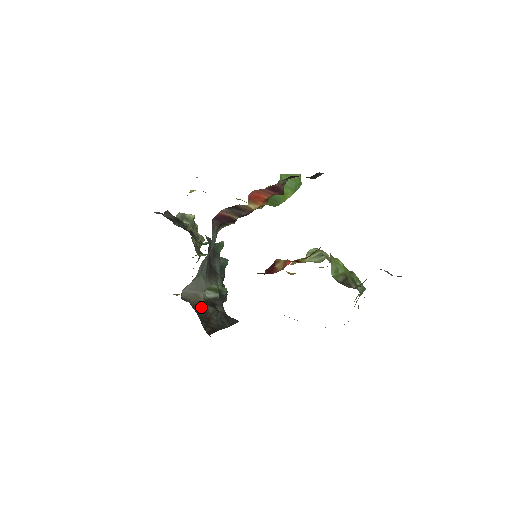
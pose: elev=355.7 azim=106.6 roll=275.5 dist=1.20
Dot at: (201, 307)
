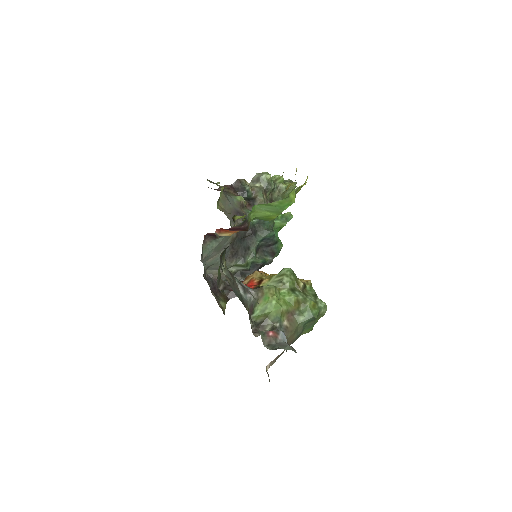
Dot at: (226, 279)
